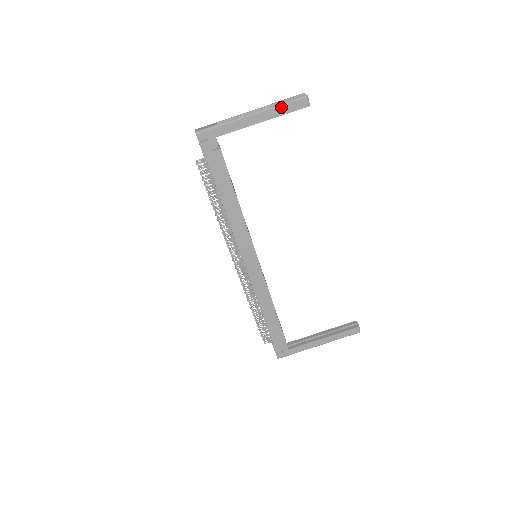
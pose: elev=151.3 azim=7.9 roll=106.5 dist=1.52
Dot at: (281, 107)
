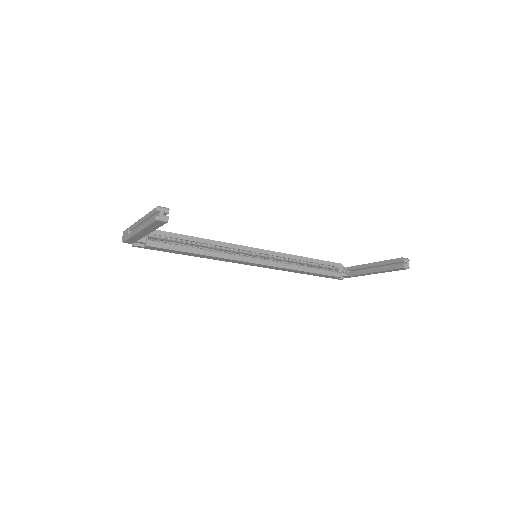
Dot at: (149, 227)
